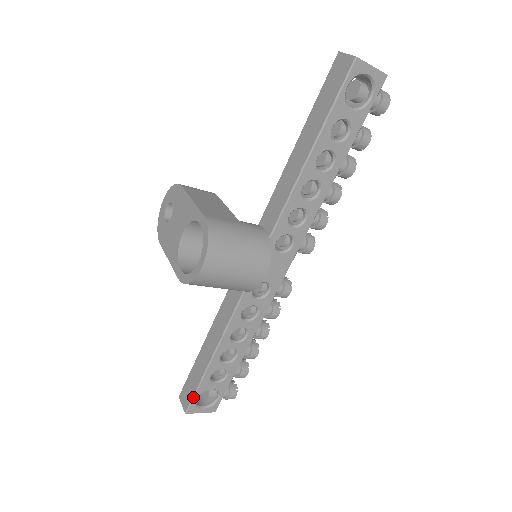
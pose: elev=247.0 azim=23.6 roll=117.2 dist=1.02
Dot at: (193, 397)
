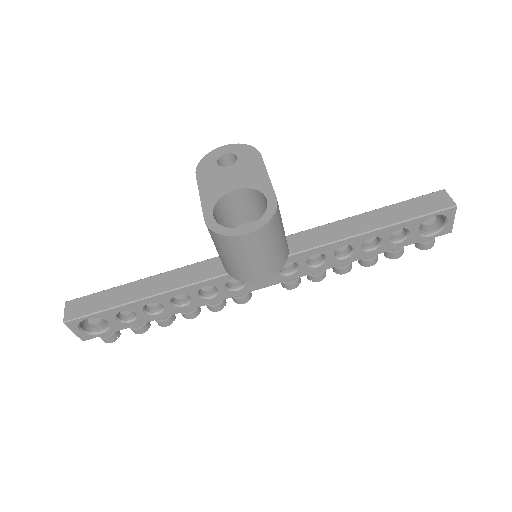
Dot at: (88, 315)
